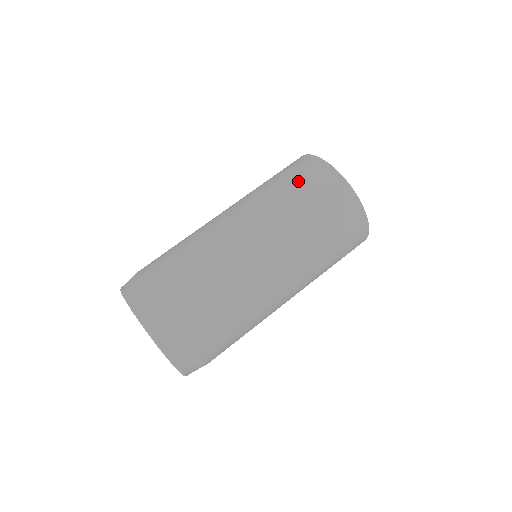
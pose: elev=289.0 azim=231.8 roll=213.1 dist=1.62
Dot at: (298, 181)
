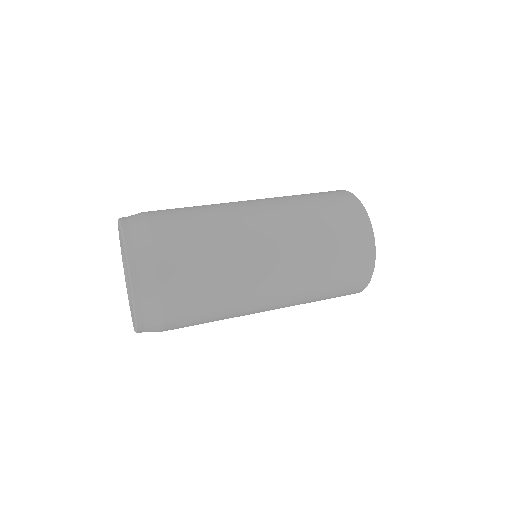
Dot at: (316, 194)
